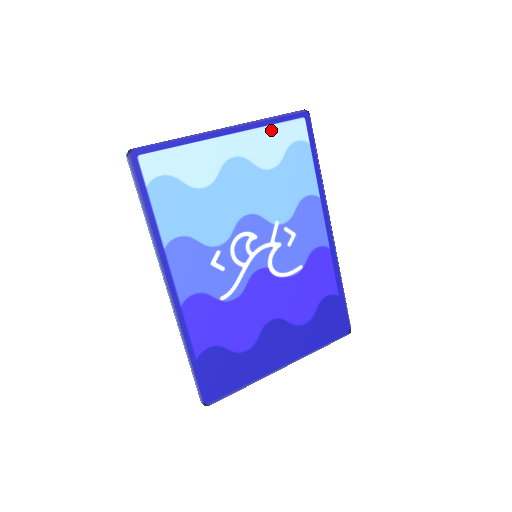
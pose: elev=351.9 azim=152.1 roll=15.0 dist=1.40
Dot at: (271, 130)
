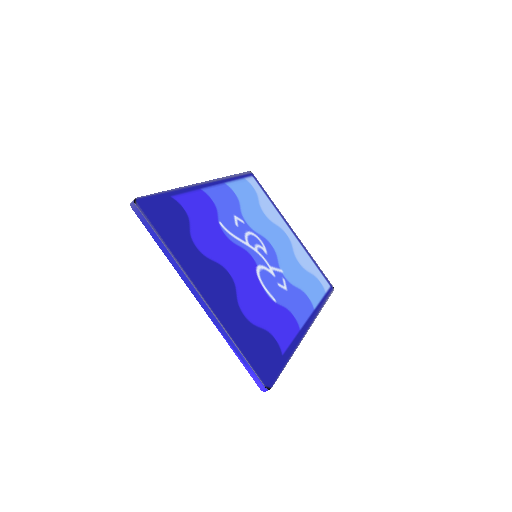
Dot at: (311, 261)
